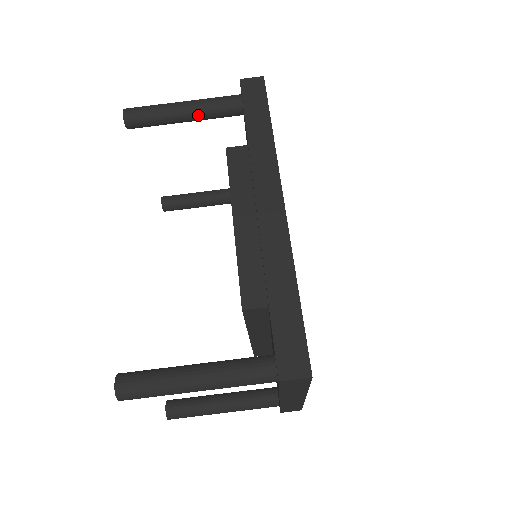
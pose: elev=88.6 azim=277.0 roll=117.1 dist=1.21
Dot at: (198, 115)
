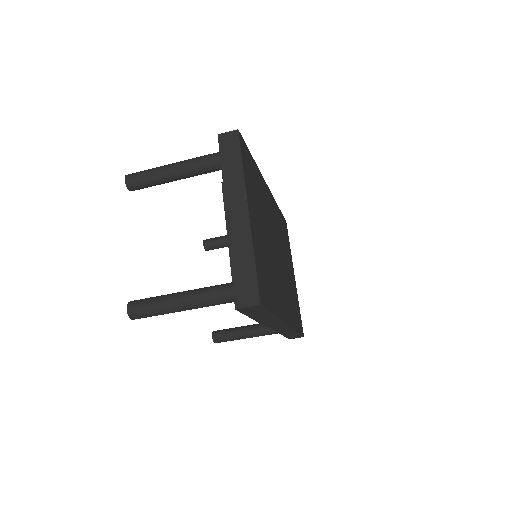
Dot at: occluded
